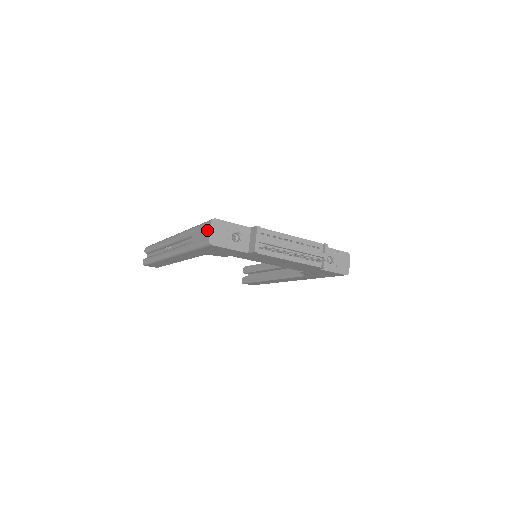
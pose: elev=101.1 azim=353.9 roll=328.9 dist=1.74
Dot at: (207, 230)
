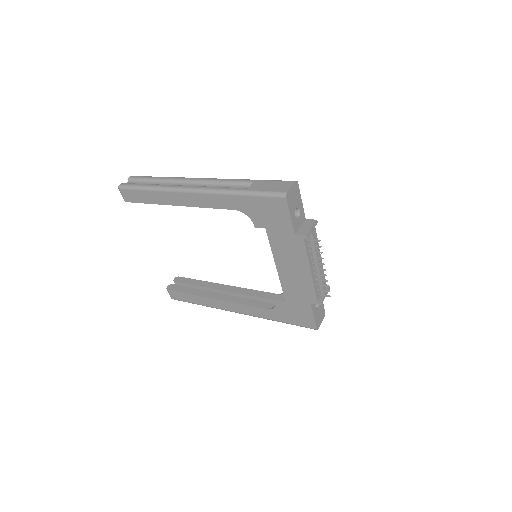
Dot at: (286, 185)
